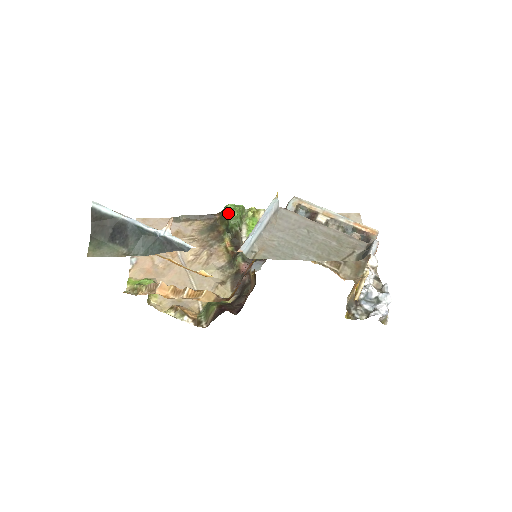
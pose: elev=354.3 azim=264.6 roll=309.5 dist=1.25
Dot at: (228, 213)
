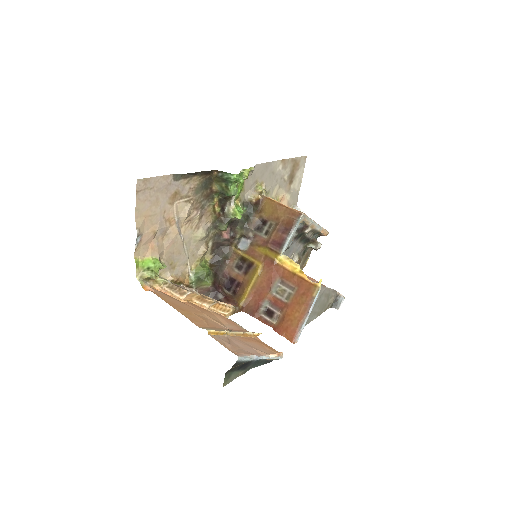
Dot at: (231, 183)
